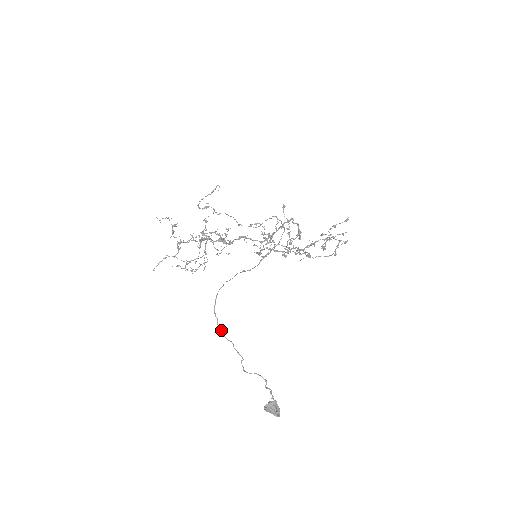
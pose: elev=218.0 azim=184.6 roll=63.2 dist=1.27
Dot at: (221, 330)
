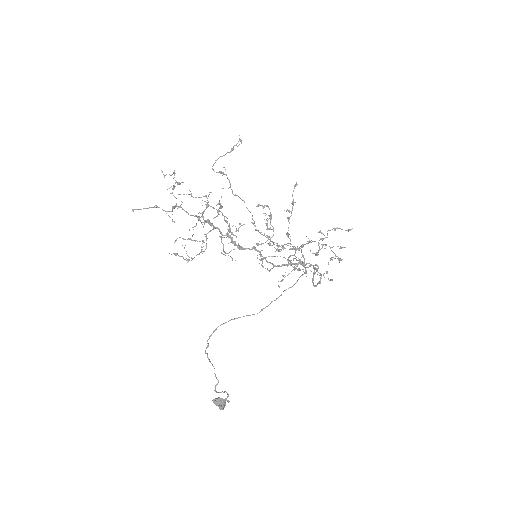
Dot at: occluded
